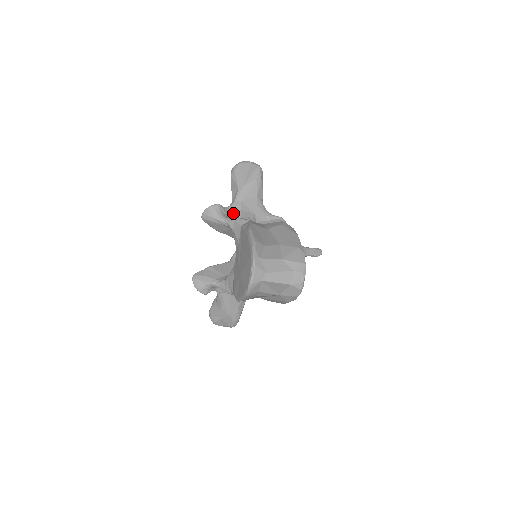
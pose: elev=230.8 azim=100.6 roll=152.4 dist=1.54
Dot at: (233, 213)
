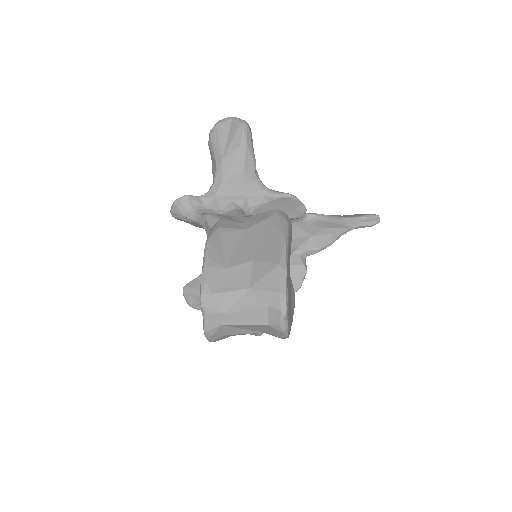
Dot at: (212, 203)
